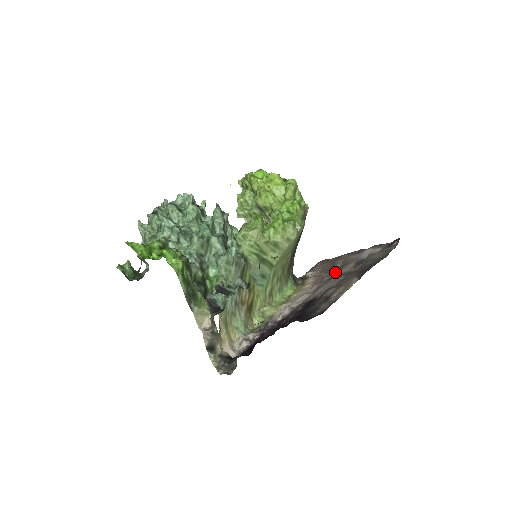
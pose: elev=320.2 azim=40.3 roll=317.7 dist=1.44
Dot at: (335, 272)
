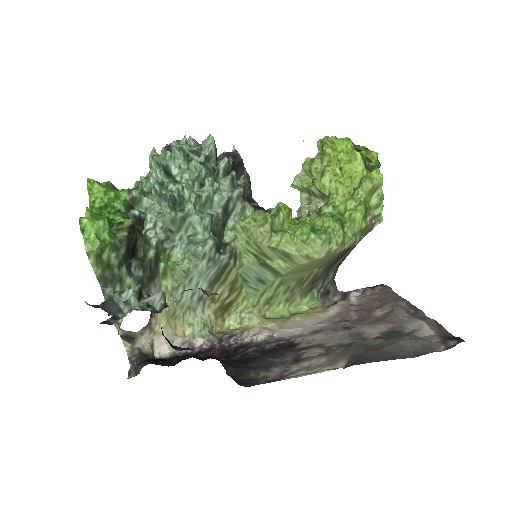
Dot at: (361, 322)
